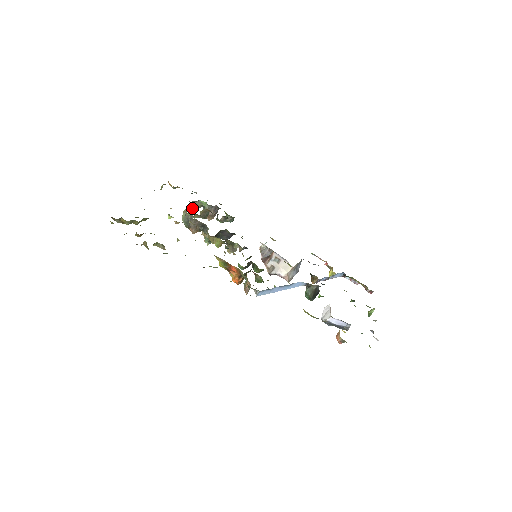
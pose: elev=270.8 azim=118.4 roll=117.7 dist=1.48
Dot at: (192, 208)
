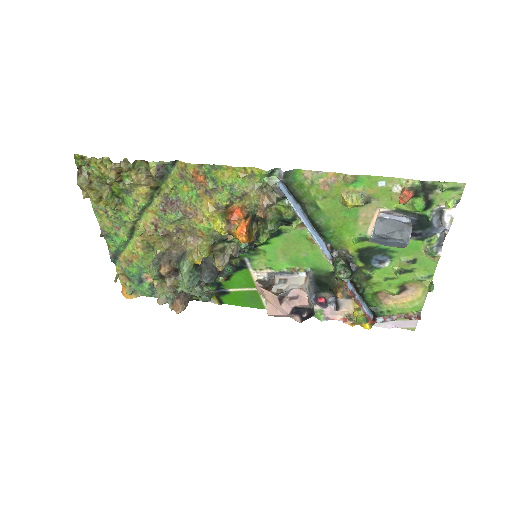
Dot at: occluded
